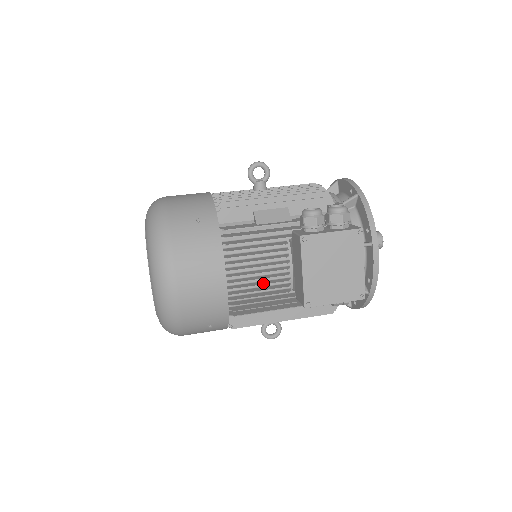
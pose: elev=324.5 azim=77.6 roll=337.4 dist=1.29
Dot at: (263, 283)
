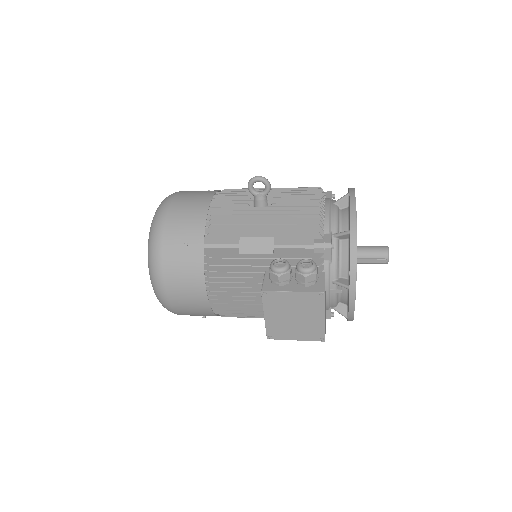
Dot at: (242, 302)
